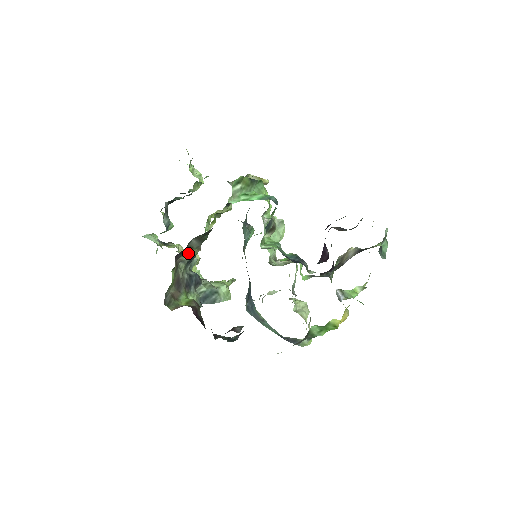
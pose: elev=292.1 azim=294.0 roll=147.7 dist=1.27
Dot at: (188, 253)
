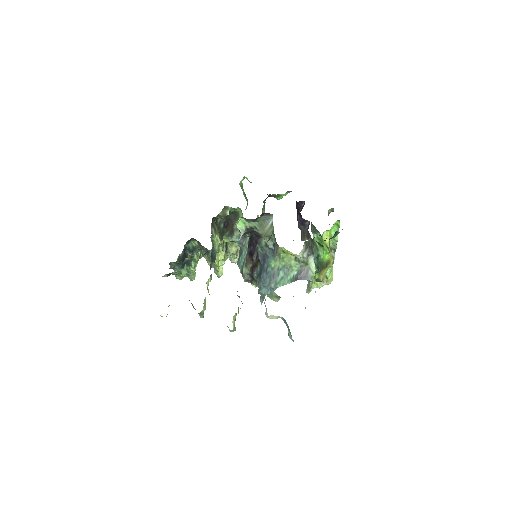
Dot at: (216, 231)
